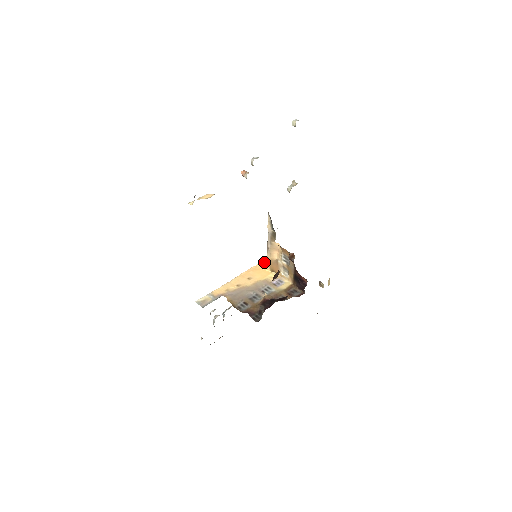
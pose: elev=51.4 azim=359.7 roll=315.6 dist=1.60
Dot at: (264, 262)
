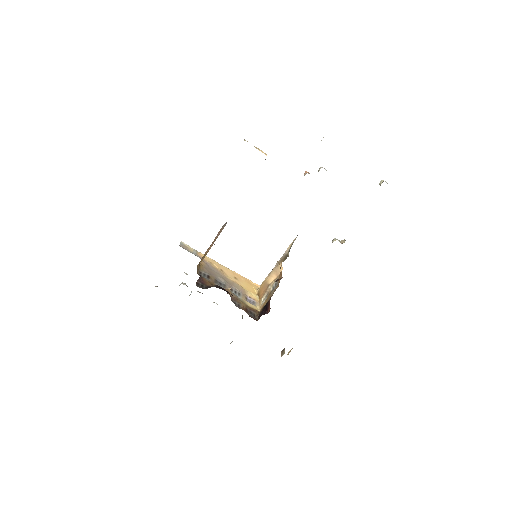
Dot at: occluded
